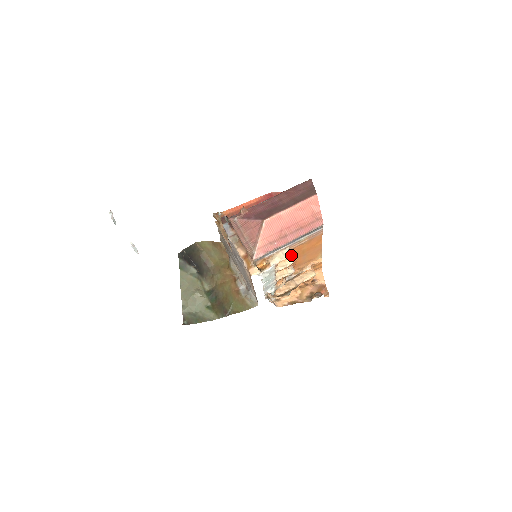
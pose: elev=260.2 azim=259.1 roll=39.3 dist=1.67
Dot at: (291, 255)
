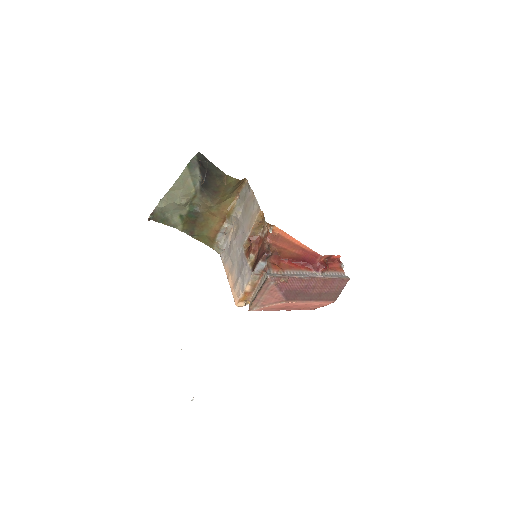
Dot at: occluded
